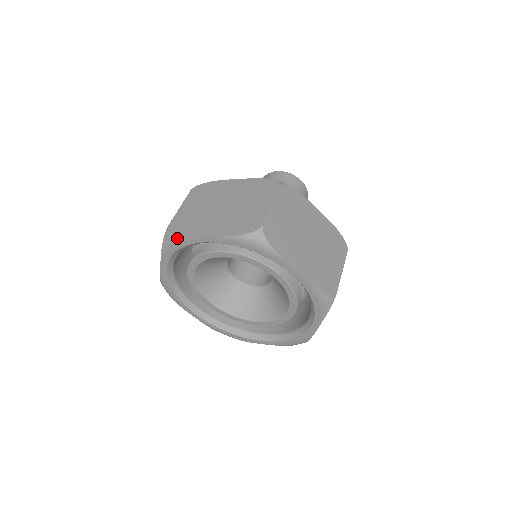
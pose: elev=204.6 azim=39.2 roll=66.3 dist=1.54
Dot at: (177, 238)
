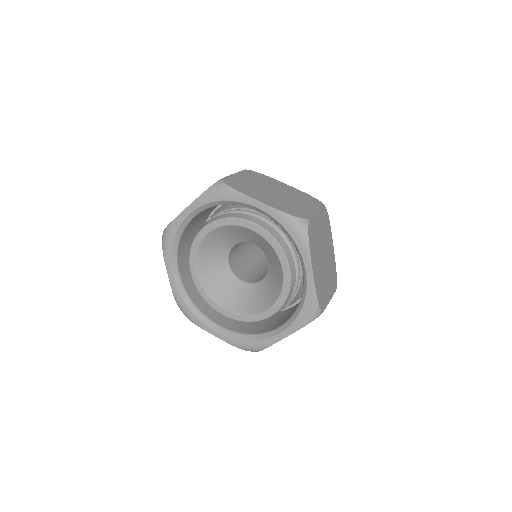
Dot at: (168, 229)
